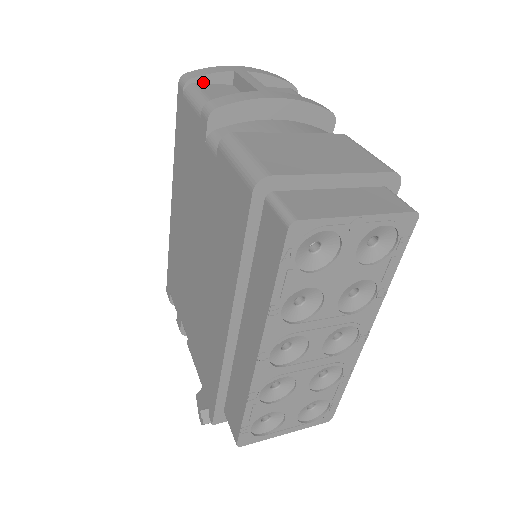
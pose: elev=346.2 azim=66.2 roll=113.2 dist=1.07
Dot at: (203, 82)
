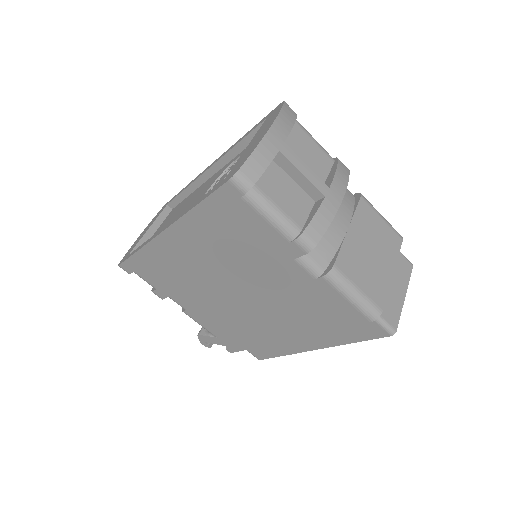
Dot at: (258, 177)
